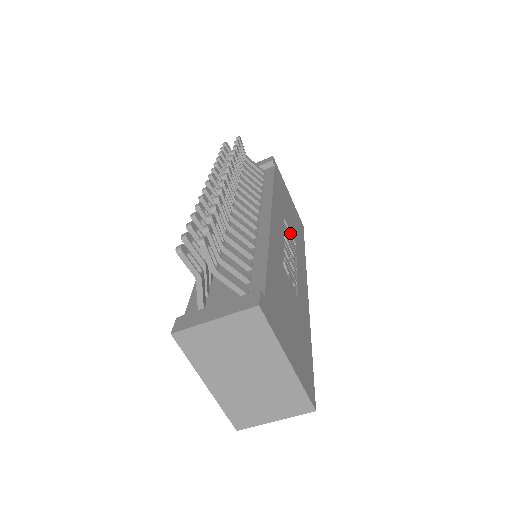
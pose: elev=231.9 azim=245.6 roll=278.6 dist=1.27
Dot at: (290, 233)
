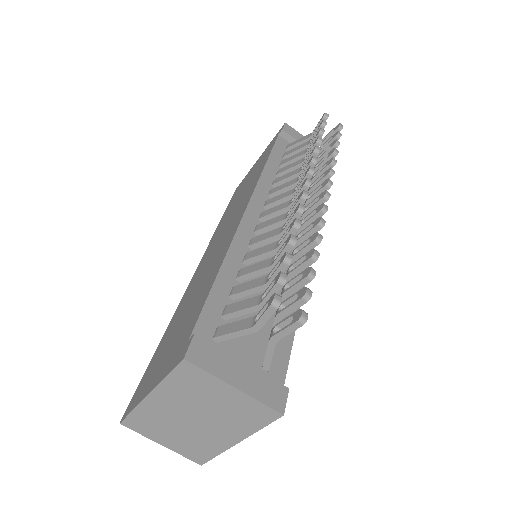
Dot at: occluded
